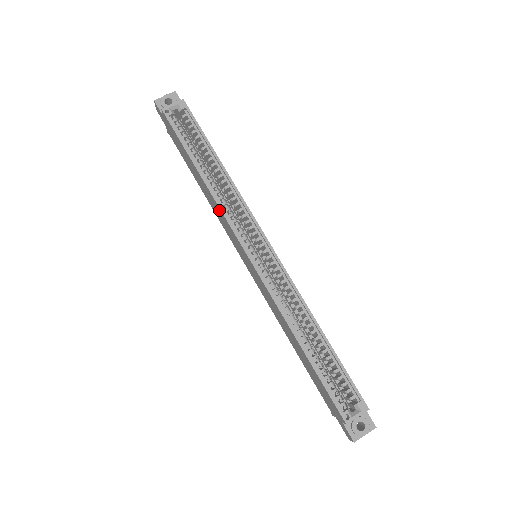
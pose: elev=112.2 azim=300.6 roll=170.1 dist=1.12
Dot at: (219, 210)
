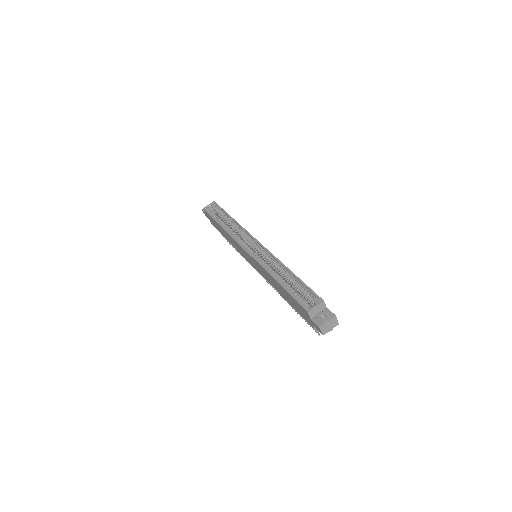
Dot at: (231, 238)
